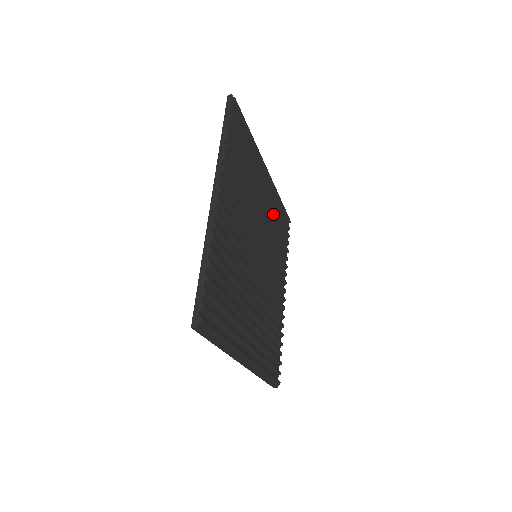
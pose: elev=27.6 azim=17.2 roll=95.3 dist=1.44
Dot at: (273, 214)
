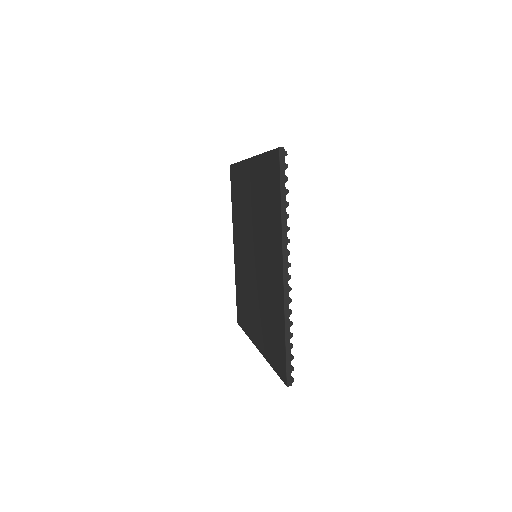
Dot at: occluded
